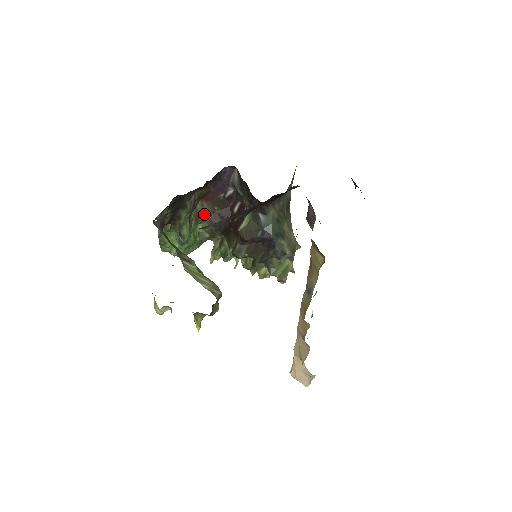
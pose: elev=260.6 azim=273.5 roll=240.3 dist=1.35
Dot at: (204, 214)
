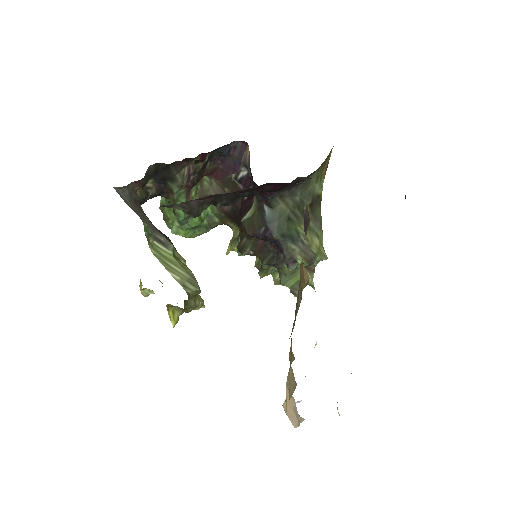
Dot at: (212, 194)
